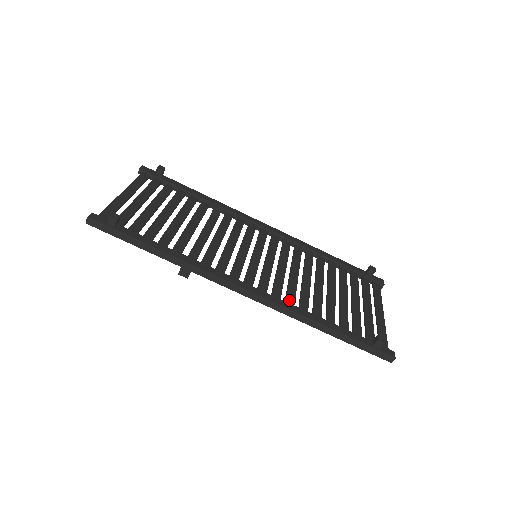
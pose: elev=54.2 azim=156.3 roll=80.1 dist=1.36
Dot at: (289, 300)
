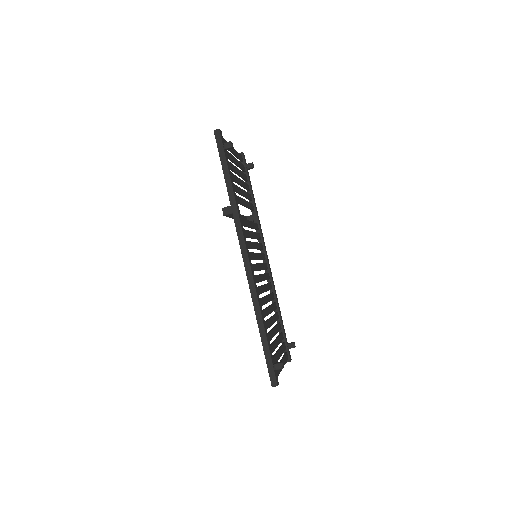
Dot at: occluded
